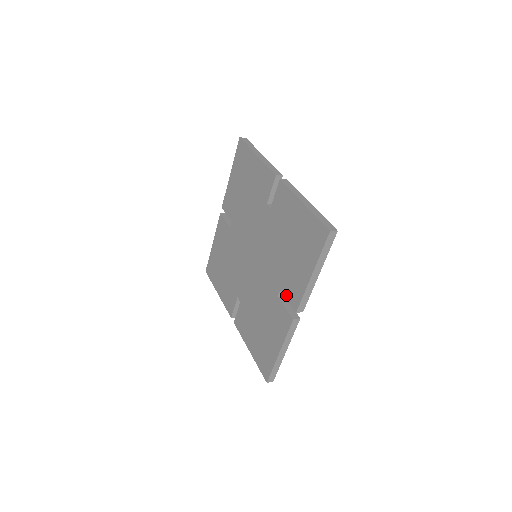
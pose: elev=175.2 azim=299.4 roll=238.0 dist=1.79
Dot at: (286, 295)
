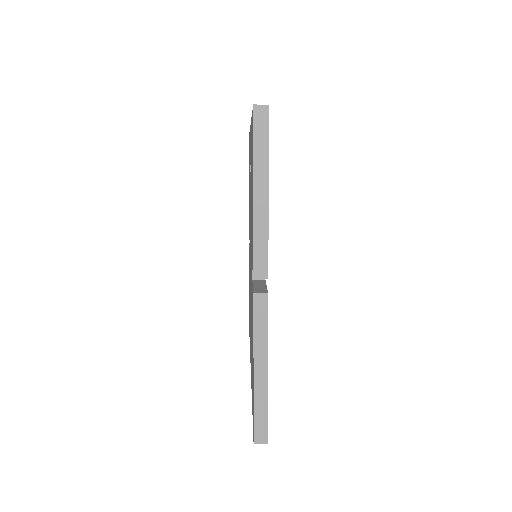
Dot at: occluded
